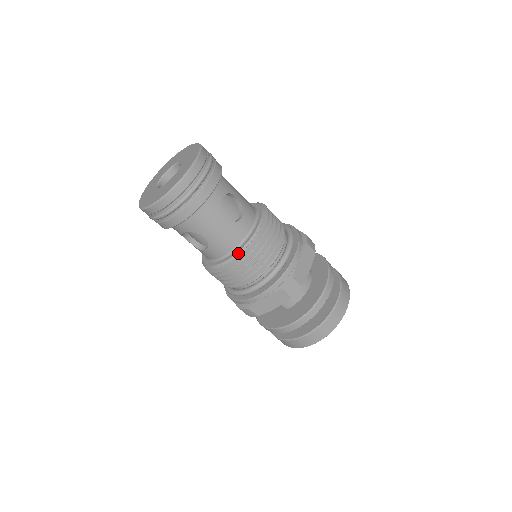
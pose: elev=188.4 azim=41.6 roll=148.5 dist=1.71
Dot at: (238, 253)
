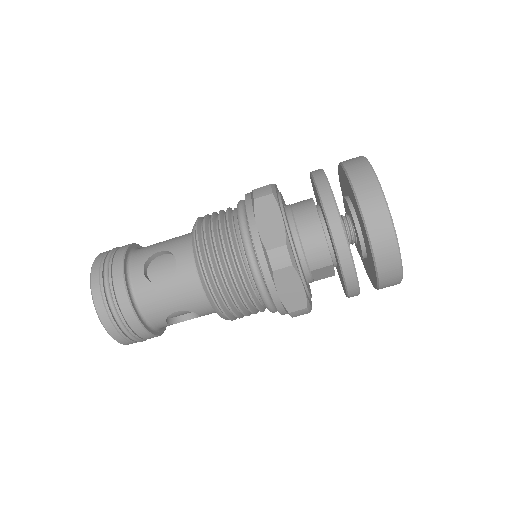
Dot at: (205, 292)
